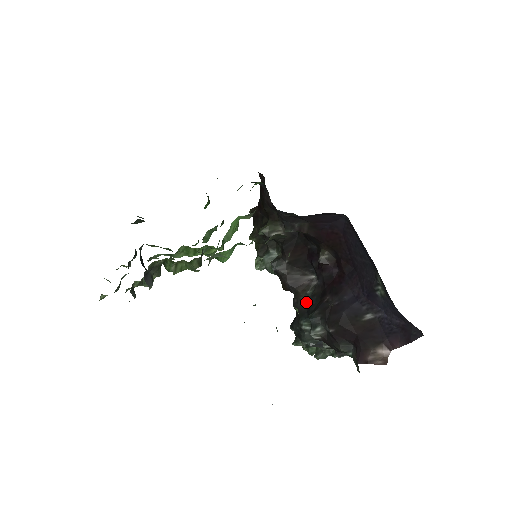
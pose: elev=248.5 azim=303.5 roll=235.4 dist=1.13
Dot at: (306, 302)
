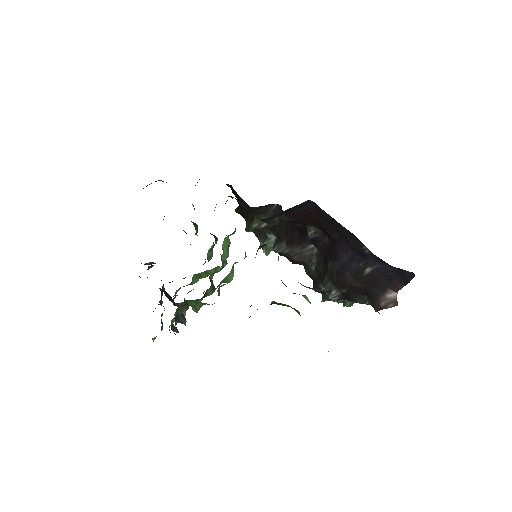
Dot at: (315, 270)
